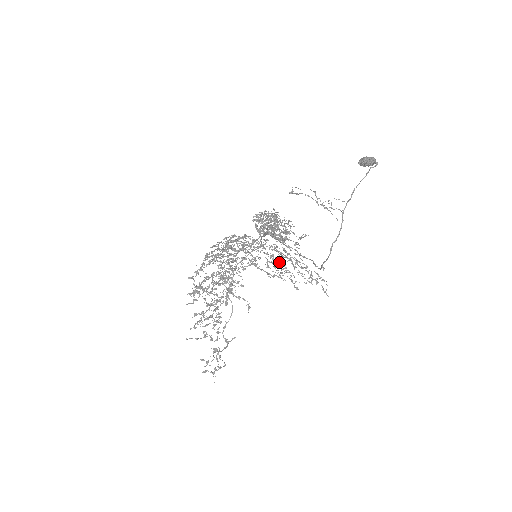
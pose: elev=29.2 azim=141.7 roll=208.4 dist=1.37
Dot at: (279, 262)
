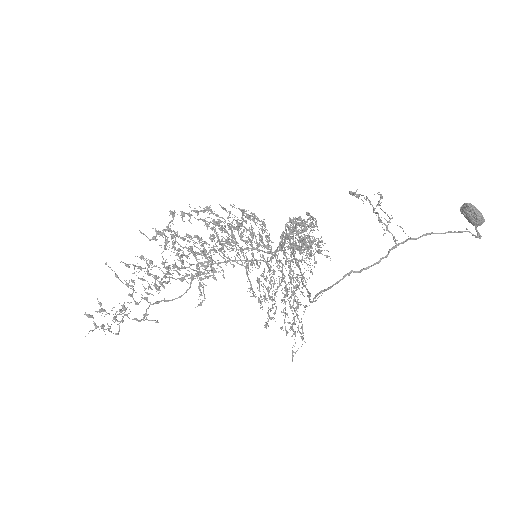
Dot at: occluded
